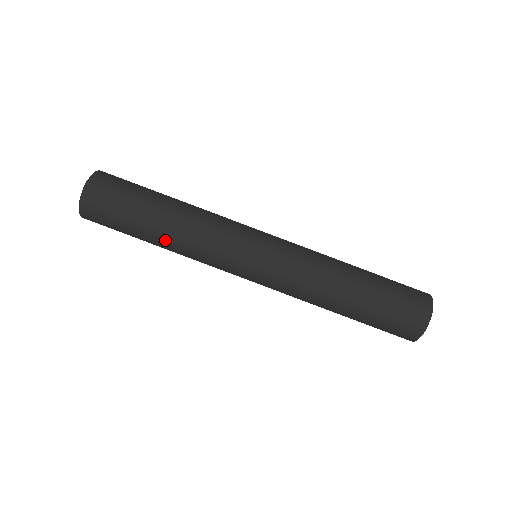
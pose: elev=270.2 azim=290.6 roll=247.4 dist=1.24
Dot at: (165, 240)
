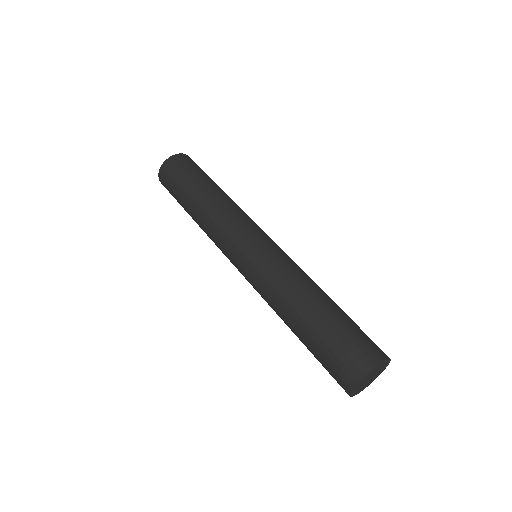
Dot at: (206, 199)
